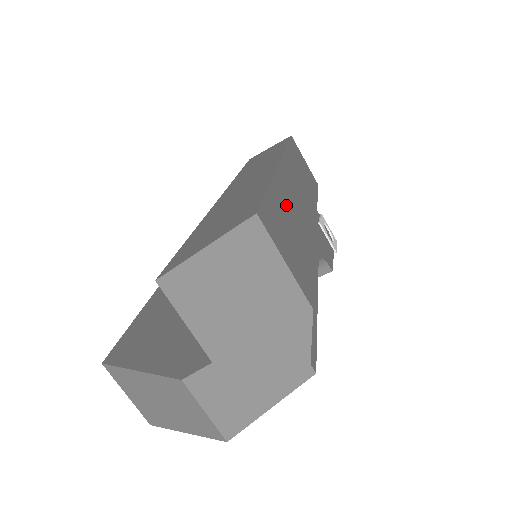
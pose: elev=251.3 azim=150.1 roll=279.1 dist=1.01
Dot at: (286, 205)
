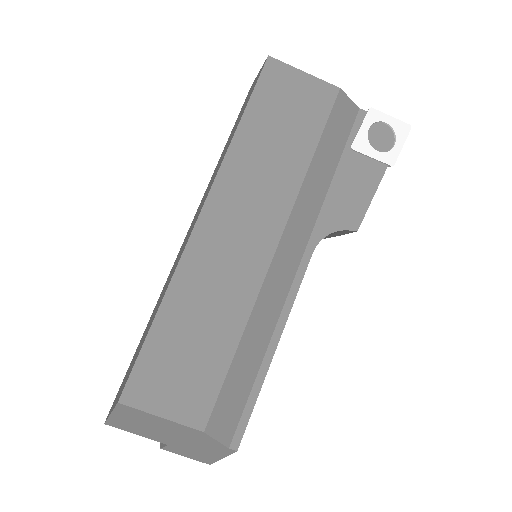
Dot at: (189, 310)
